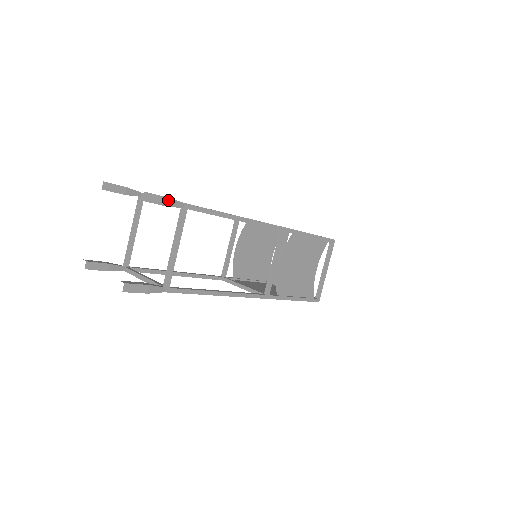
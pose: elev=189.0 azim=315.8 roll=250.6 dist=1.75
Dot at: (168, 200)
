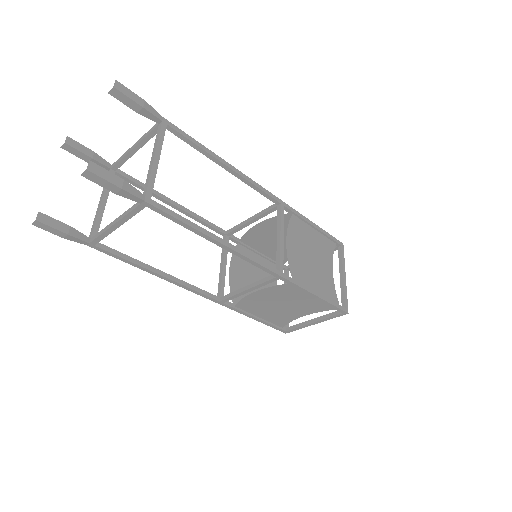
Dot at: (143, 102)
